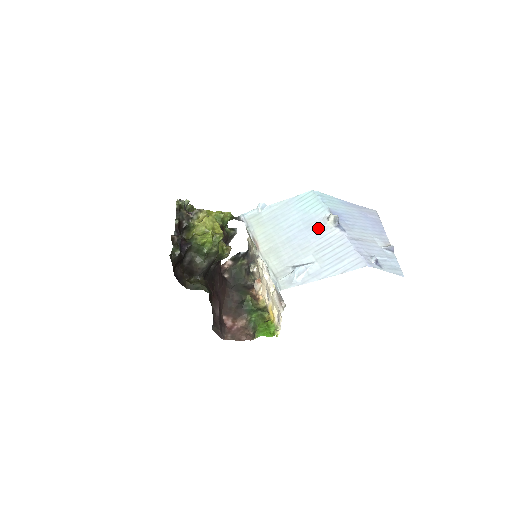
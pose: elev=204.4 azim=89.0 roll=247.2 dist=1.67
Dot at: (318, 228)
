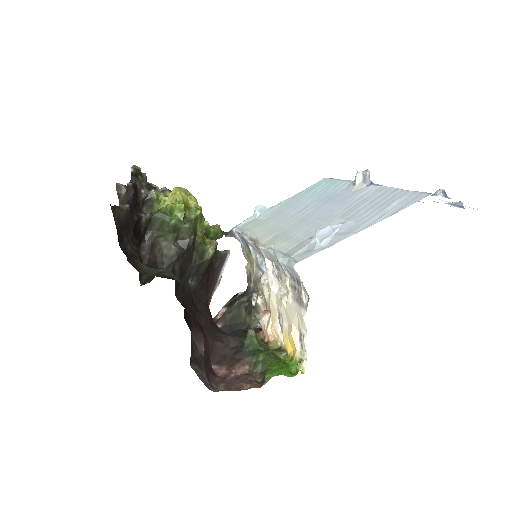
Dot at: (342, 196)
